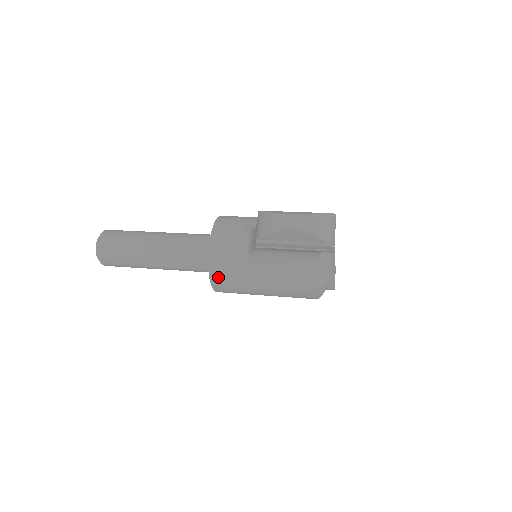
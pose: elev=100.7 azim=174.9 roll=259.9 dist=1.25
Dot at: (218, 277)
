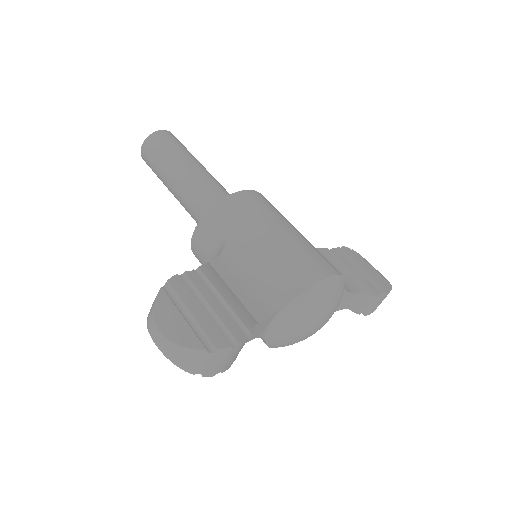
Dot at: (200, 262)
